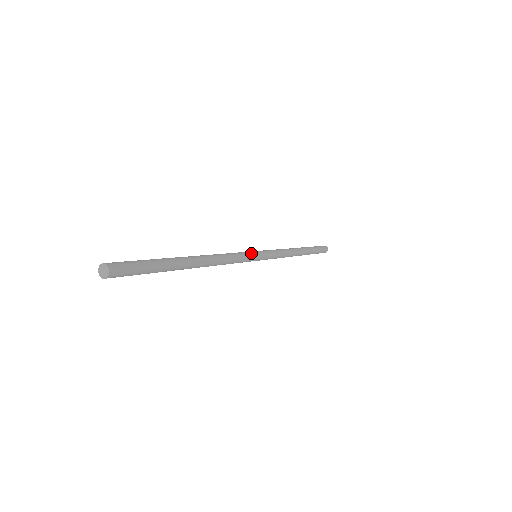
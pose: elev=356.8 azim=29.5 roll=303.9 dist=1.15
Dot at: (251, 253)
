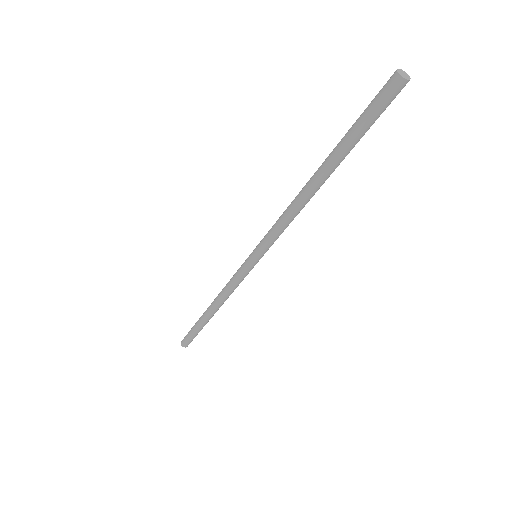
Dot at: (269, 247)
